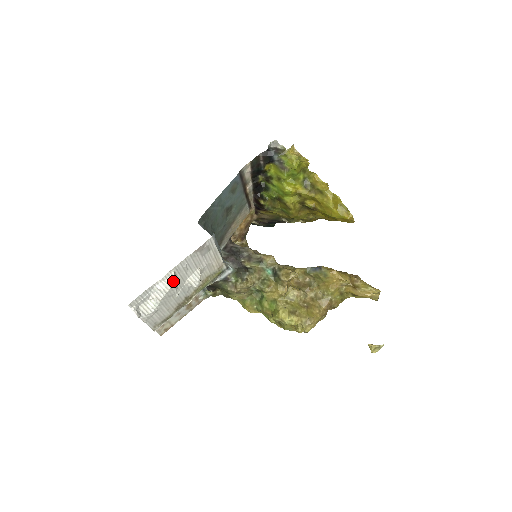
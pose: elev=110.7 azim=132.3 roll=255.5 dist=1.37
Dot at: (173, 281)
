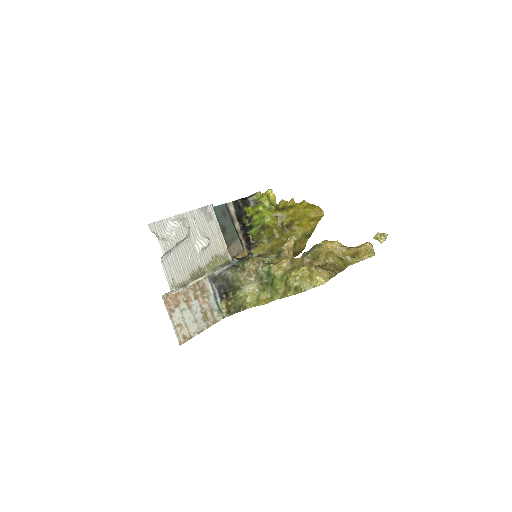
Dot at: (185, 220)
